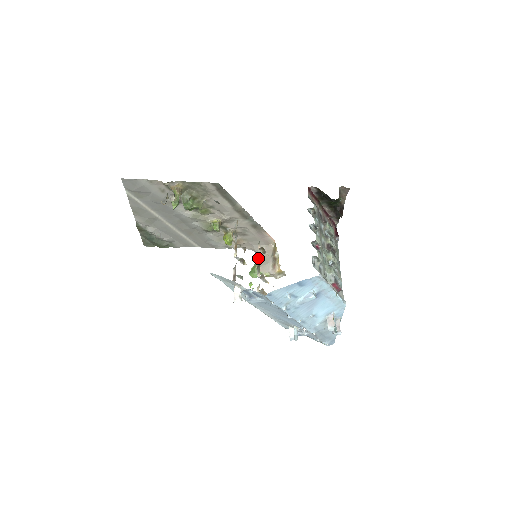
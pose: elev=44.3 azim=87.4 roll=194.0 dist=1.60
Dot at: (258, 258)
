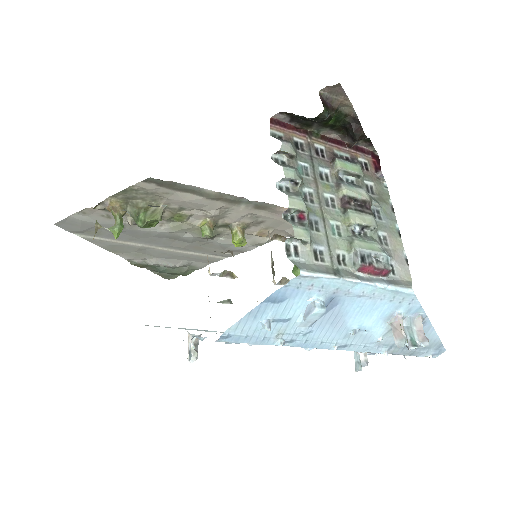
Dot at: occluded
